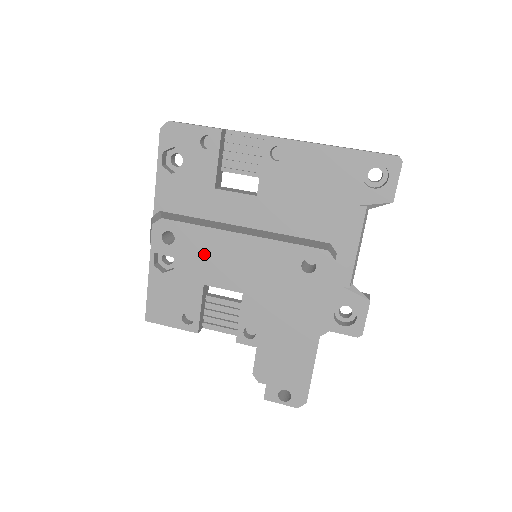
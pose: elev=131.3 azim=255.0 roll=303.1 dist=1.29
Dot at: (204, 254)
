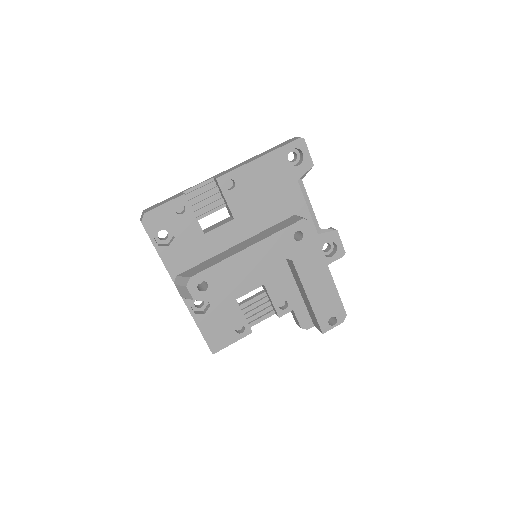
Dot at: (232, 278)
